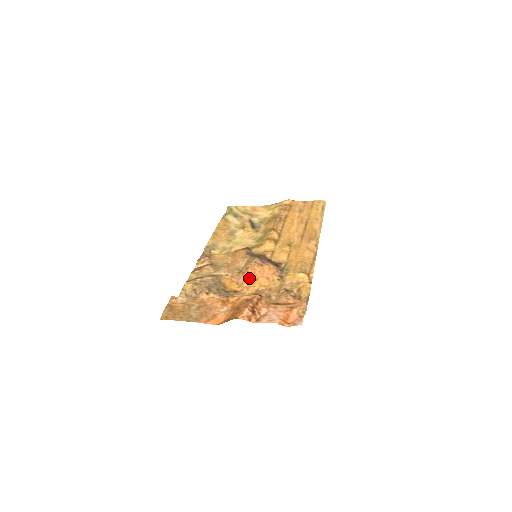
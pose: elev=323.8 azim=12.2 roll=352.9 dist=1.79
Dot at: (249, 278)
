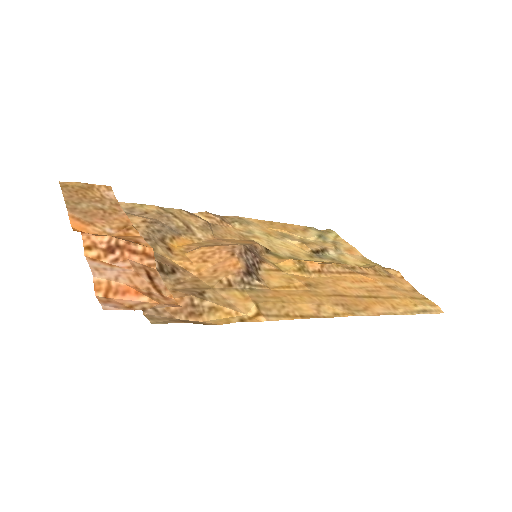
Dot at: (202, 252)
